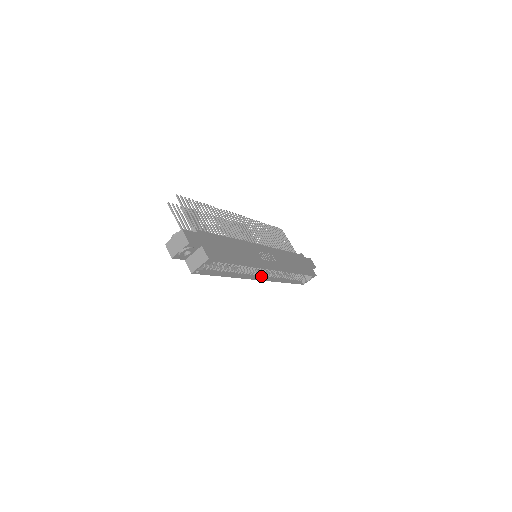
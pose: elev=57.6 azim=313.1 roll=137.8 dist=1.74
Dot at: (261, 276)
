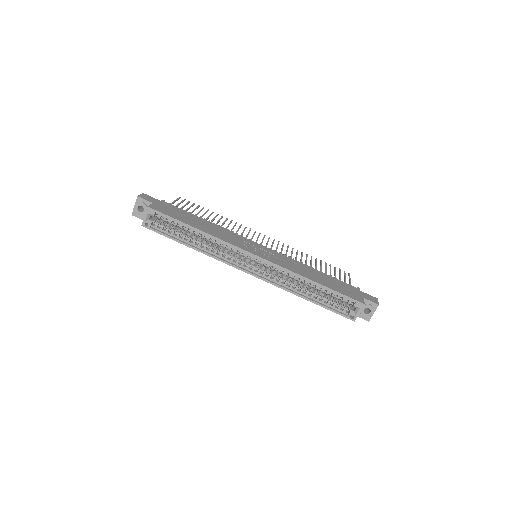
Dot at: (251, 270)
